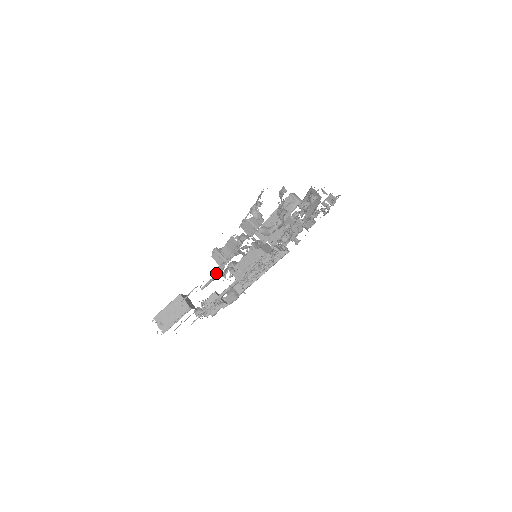
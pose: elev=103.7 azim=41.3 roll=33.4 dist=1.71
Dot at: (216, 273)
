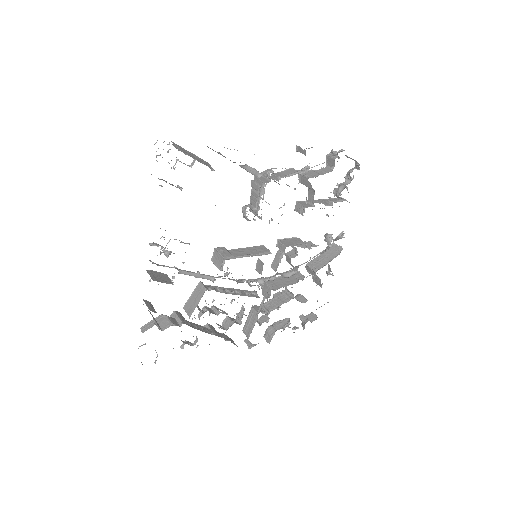
Dot at: (266, 170)
